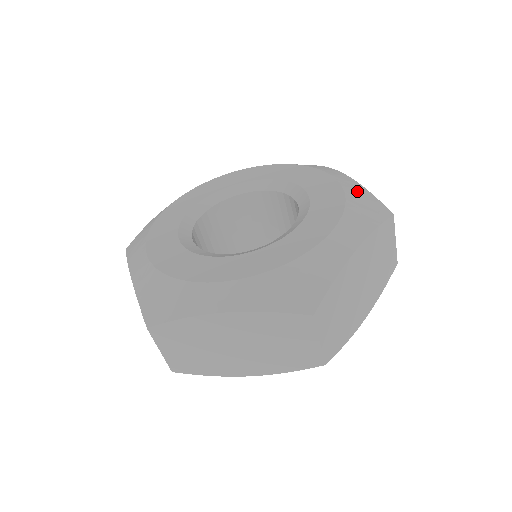
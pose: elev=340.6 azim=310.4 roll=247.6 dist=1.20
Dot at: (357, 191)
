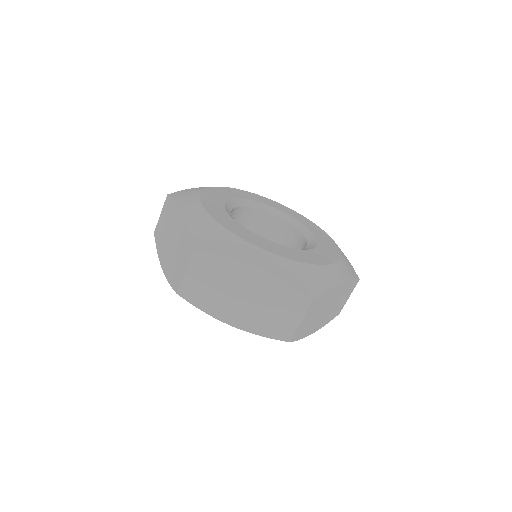
Dot at: occluded
